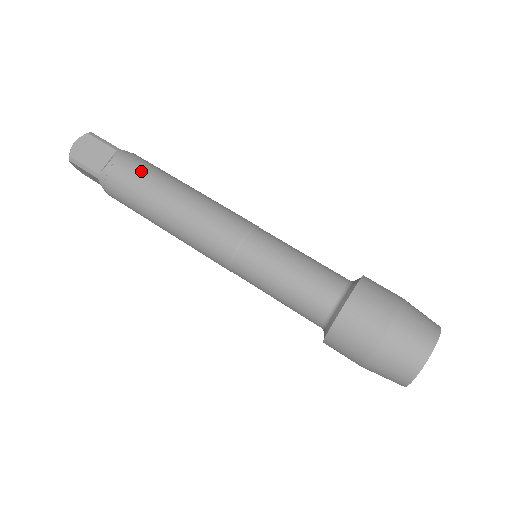
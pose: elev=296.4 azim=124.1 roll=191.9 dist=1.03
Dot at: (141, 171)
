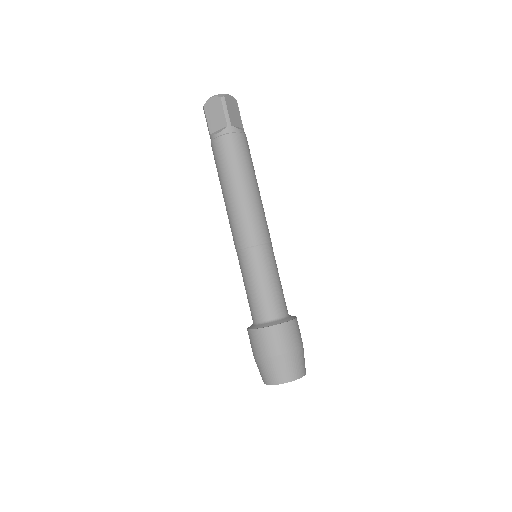
Dot at: (228, 156)
